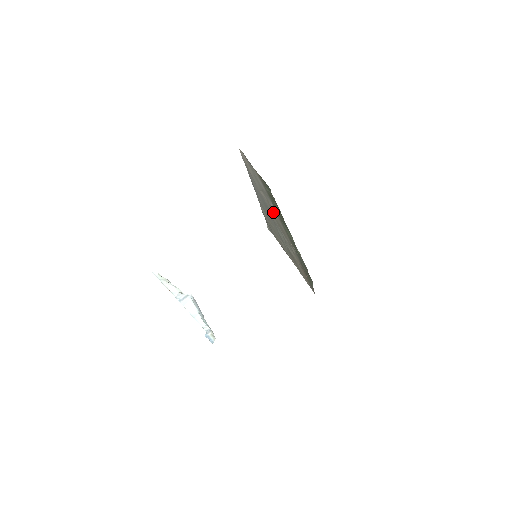
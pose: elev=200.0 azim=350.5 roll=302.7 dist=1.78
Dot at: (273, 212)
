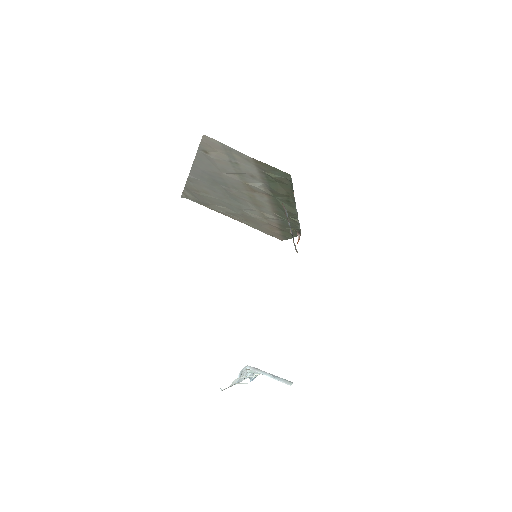
Dot at: (248, 190)
